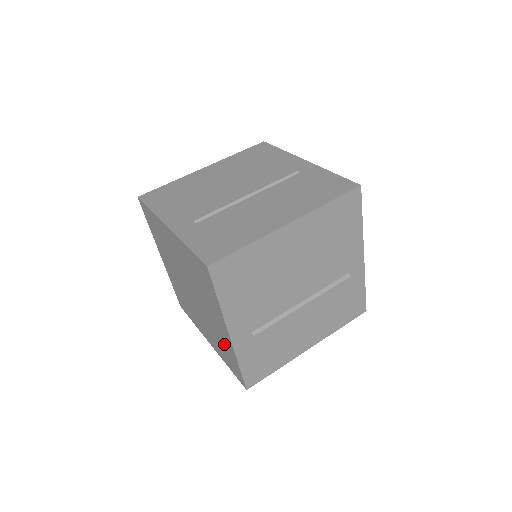
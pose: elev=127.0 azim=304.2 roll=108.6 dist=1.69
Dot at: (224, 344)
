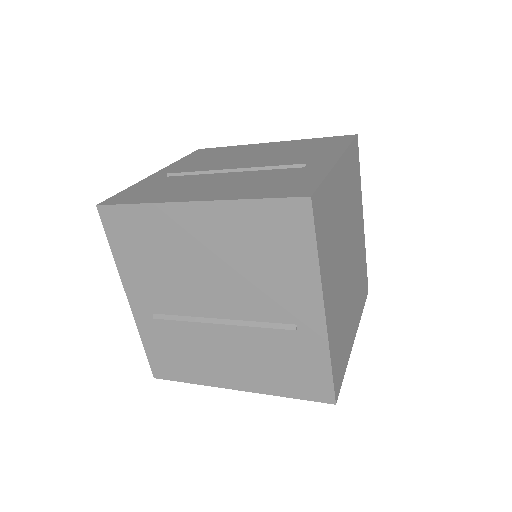
Dot at: occluded
